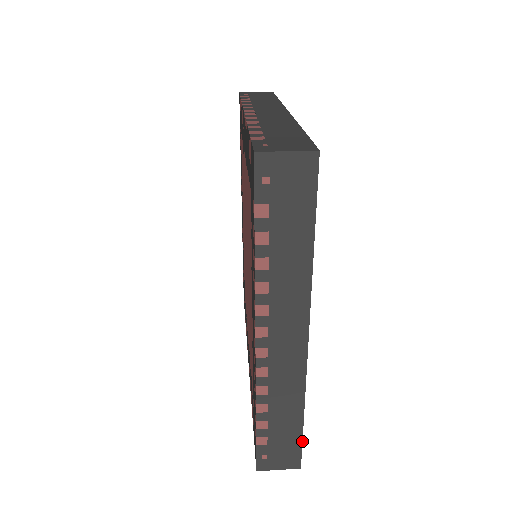
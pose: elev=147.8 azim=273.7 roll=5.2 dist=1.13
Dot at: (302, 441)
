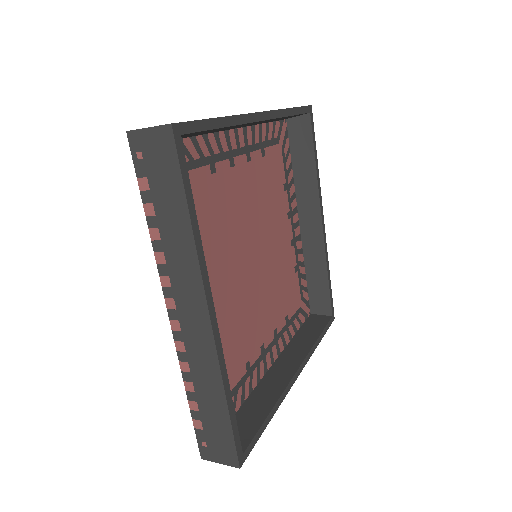
Dot at: (233, 435)
